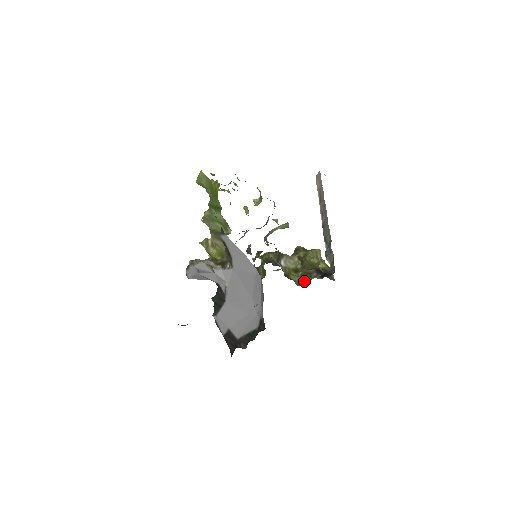
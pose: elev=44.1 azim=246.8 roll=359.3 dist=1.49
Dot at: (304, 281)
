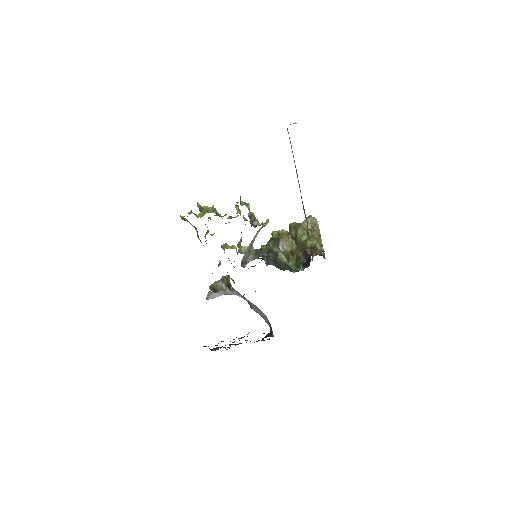
Dot at: (295, 270)
